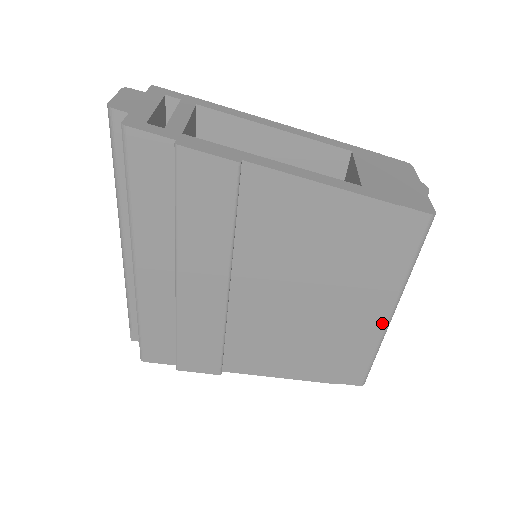
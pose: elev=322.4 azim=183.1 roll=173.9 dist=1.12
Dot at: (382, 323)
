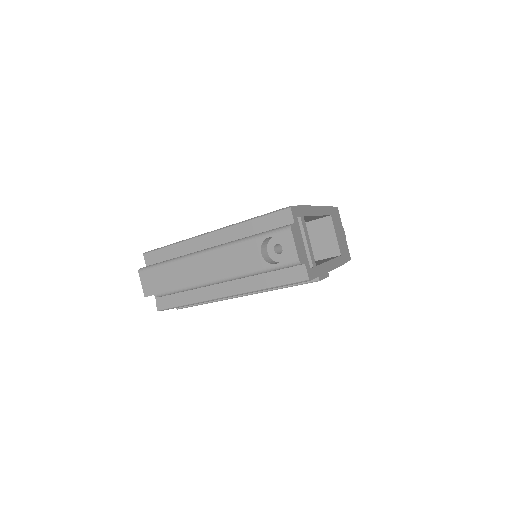
Dot at: occluded
